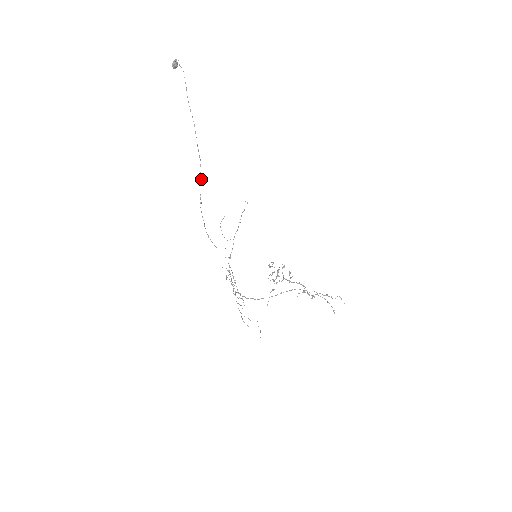
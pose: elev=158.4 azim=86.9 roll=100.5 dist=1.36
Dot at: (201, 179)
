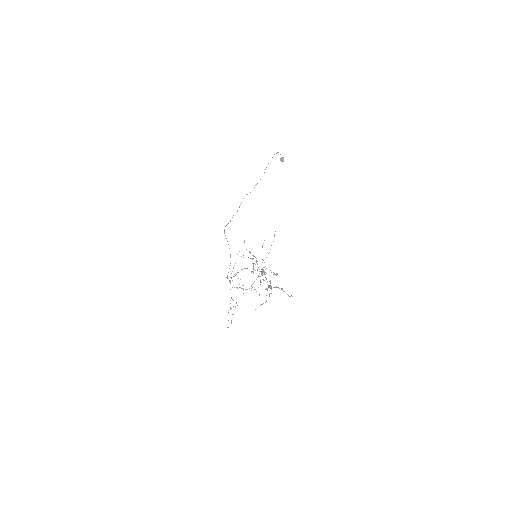
Dot at: occluded
